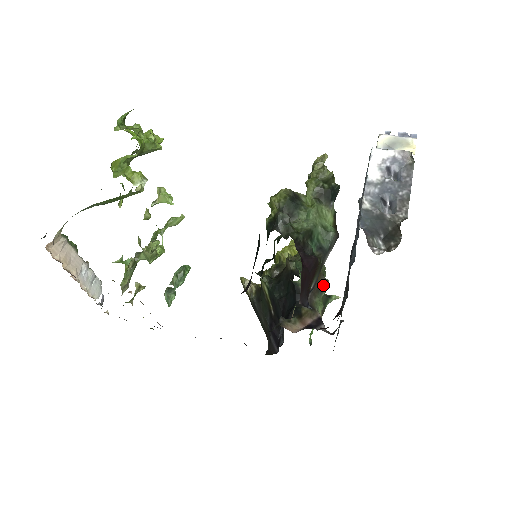
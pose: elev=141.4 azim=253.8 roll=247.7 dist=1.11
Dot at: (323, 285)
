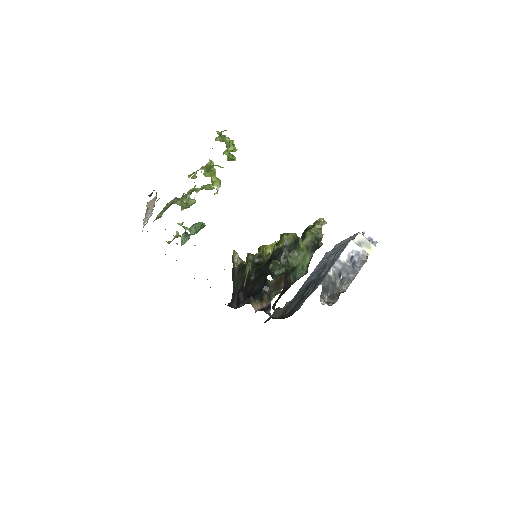
Dot at: (281, 287)
